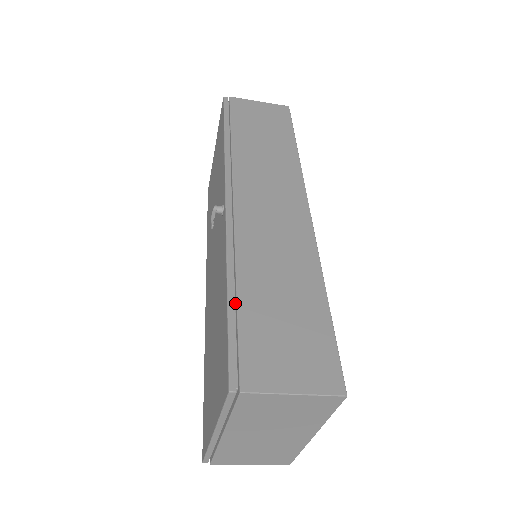
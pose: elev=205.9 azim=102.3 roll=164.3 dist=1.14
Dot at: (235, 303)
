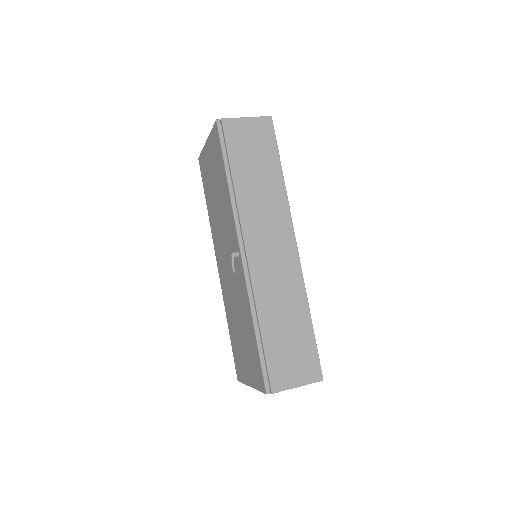
Dot at: (260, 337)
